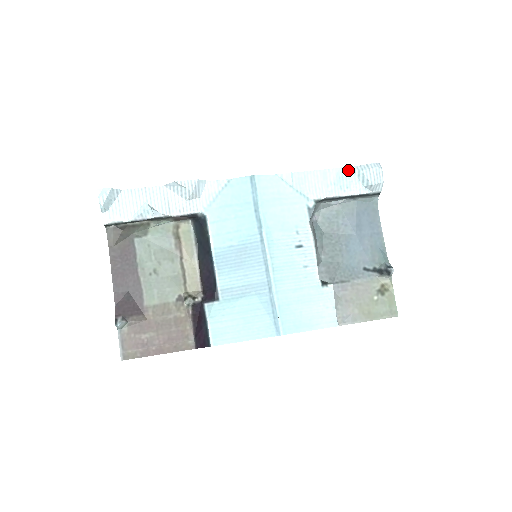
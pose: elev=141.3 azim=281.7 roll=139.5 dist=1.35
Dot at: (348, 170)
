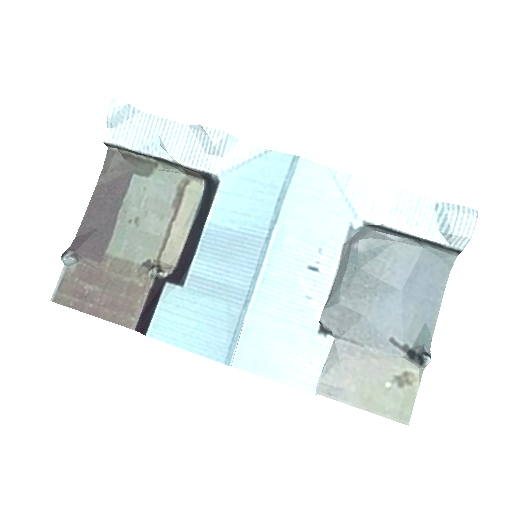
Dot at: (428, 202)
